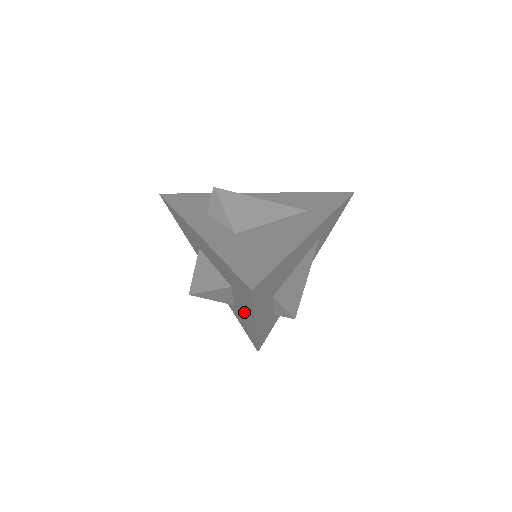
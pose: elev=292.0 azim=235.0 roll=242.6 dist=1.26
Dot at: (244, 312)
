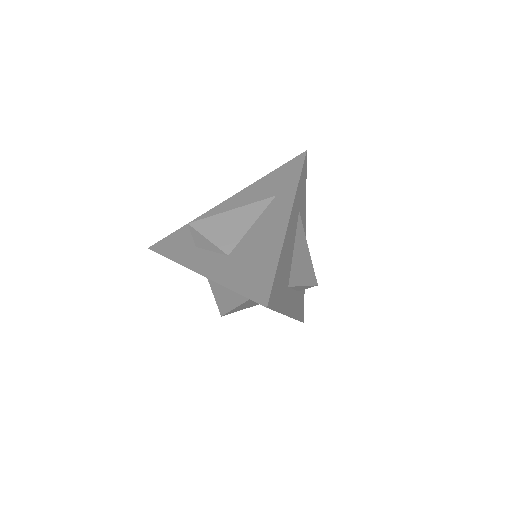
Dot at: occluded
